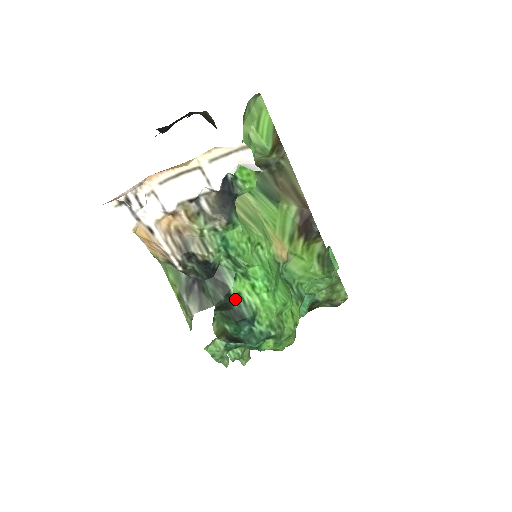
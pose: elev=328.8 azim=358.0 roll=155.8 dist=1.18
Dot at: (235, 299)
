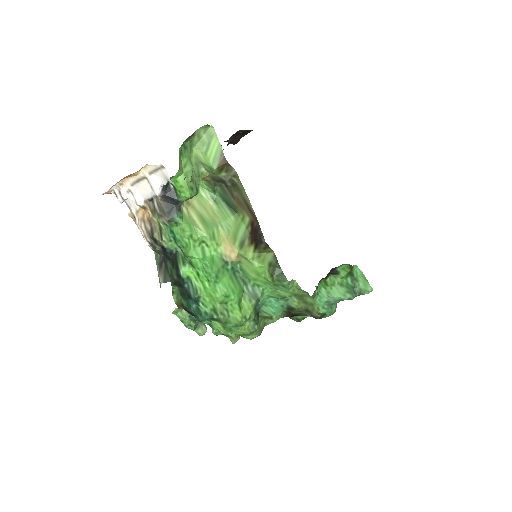
Dot at: (185, 280)
